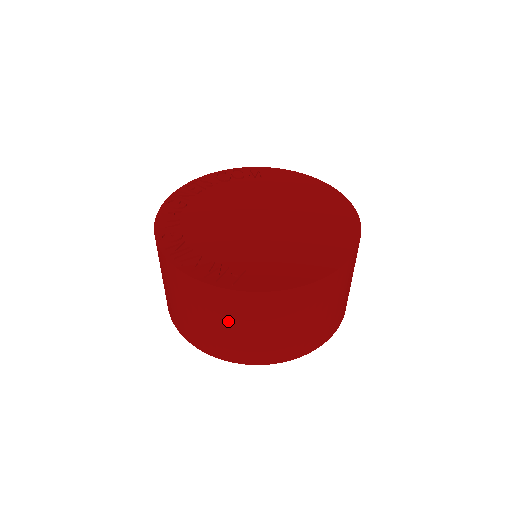
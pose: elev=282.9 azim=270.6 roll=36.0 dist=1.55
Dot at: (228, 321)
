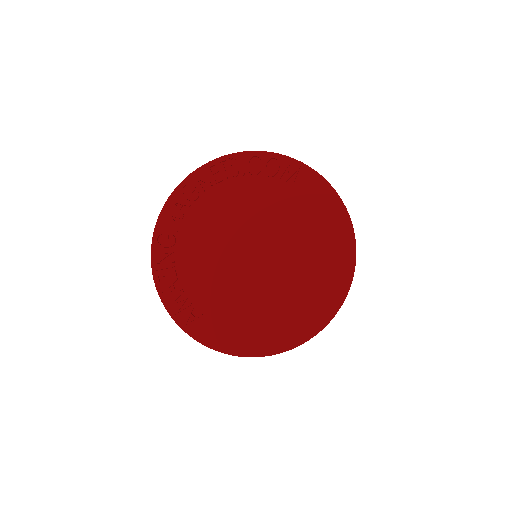
Dot at: occluded
